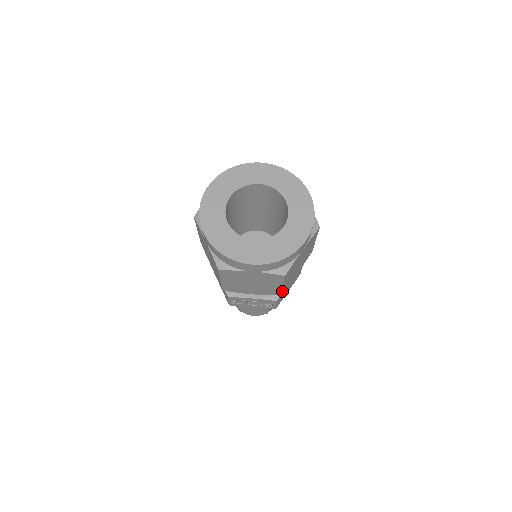
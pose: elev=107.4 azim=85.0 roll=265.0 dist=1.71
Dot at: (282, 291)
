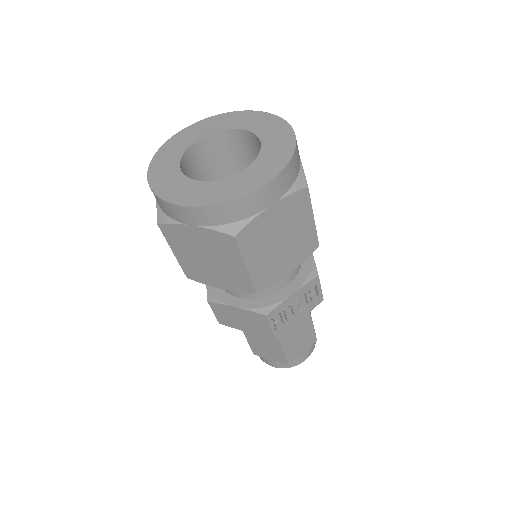
Dot at: (317, 236)
